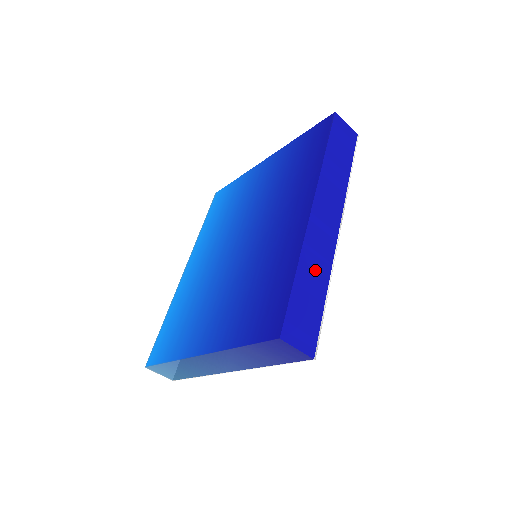
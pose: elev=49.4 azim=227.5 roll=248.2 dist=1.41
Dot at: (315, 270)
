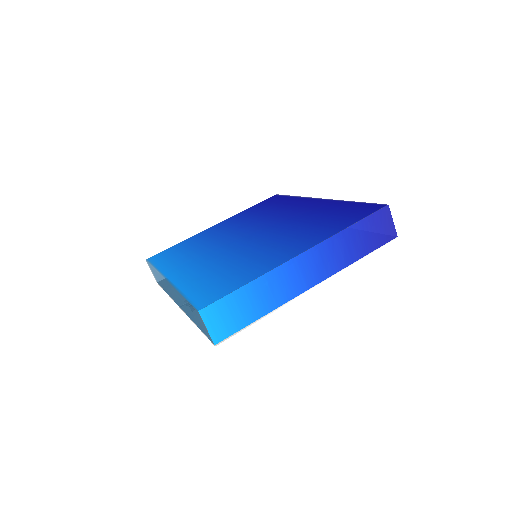
Dot at: occluded
